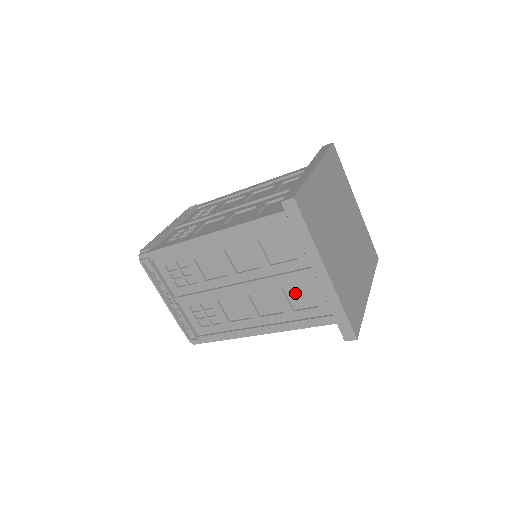
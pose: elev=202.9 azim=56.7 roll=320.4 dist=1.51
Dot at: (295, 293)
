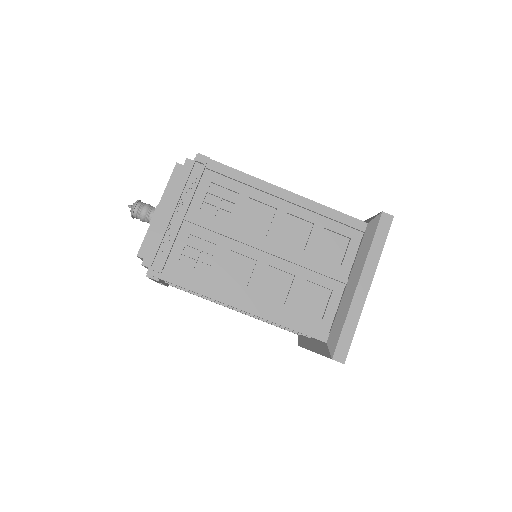
Dot at: (310, 293)
